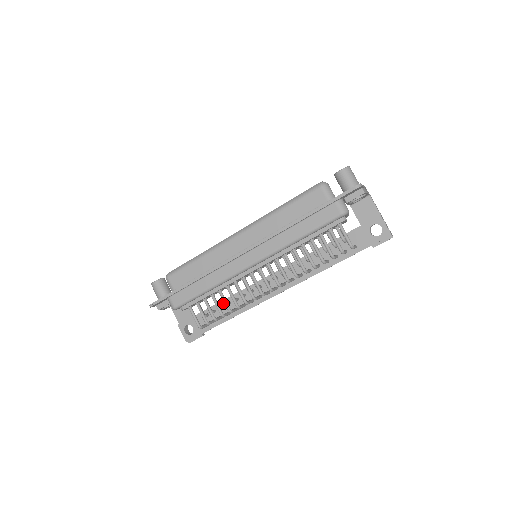
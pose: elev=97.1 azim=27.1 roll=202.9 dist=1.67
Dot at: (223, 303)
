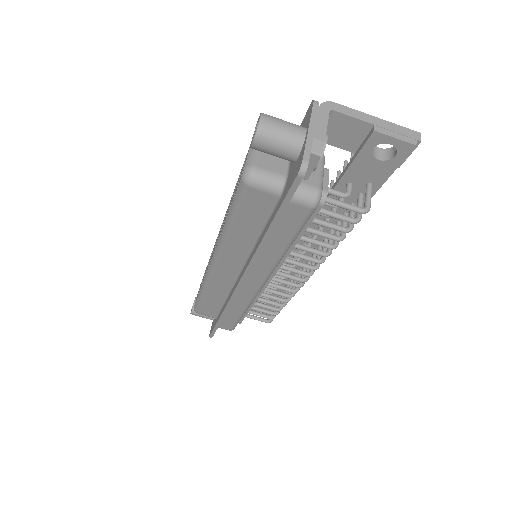
Dot at: occluded
